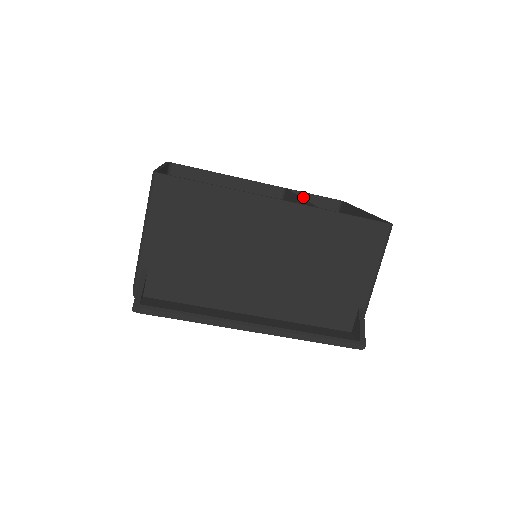
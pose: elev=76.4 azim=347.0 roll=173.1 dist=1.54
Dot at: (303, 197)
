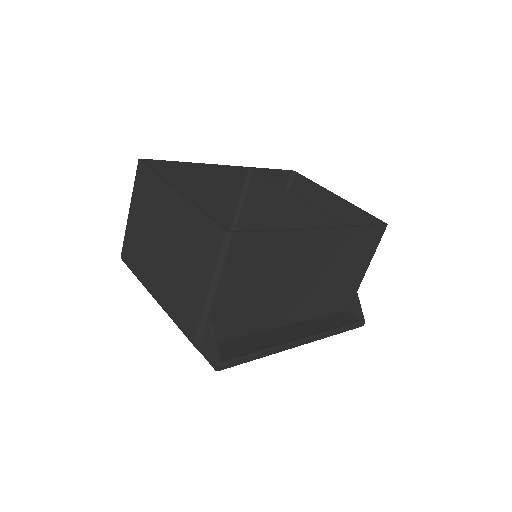
Dot at: (265, 174)
